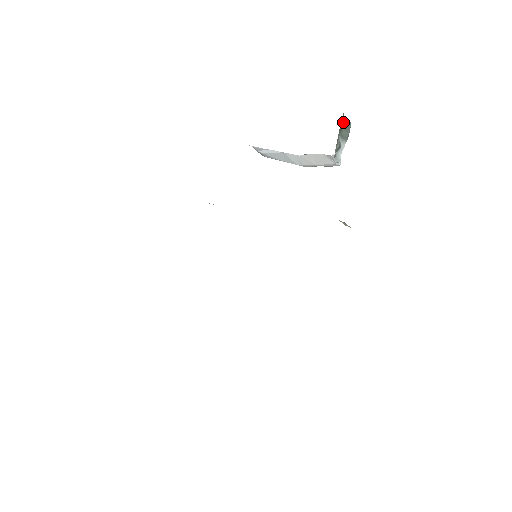
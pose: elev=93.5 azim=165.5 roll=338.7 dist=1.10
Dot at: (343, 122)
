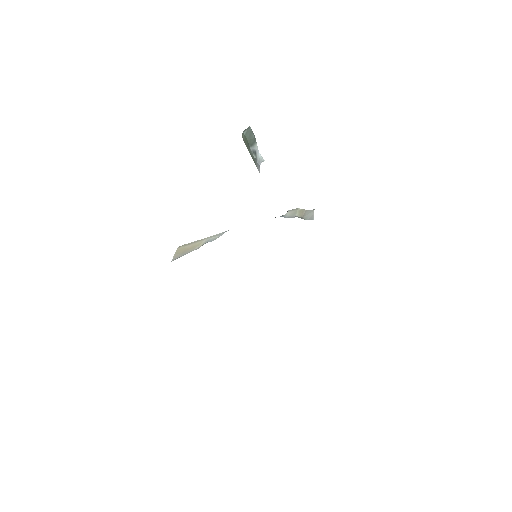
Dot at: (245, 136)
